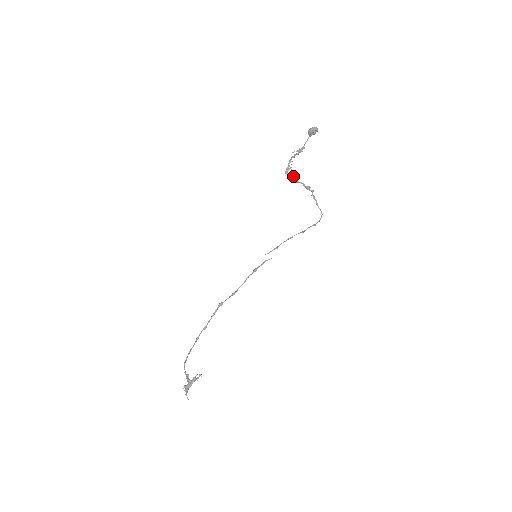
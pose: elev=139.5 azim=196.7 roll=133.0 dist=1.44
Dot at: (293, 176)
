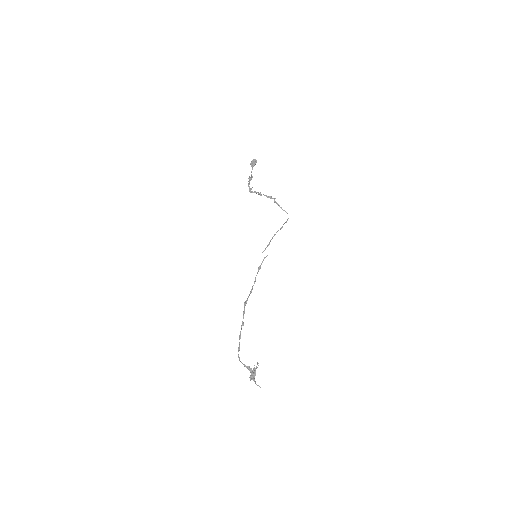
Dot at: (256, 192)
